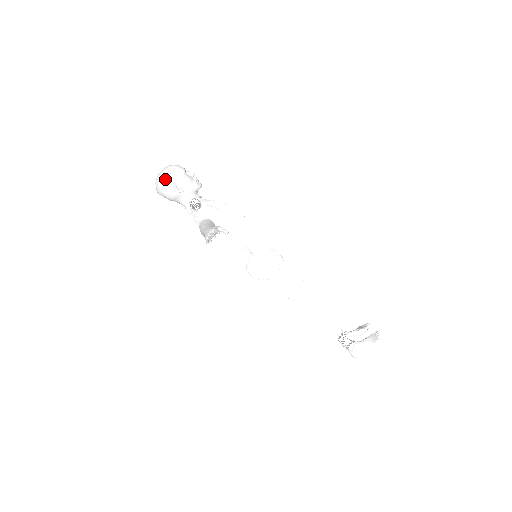
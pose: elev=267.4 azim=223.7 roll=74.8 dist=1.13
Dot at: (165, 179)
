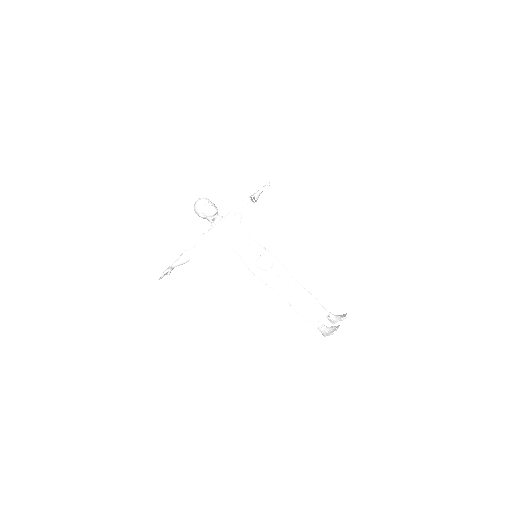
Dot at: (194, 209)
